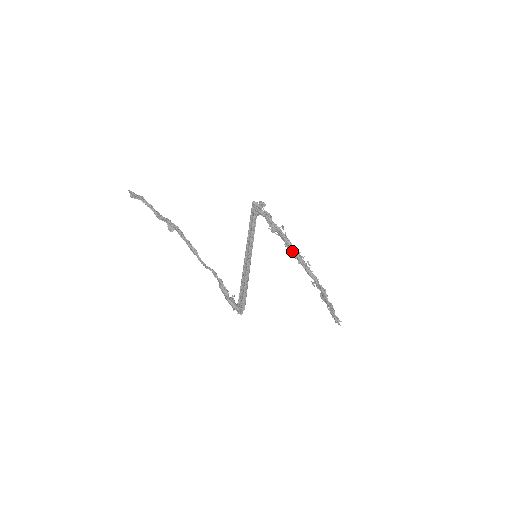
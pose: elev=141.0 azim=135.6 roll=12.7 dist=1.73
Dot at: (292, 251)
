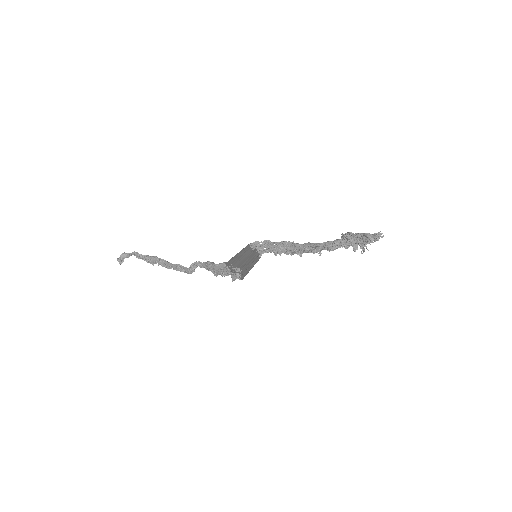
Dot at: (304, 247)
